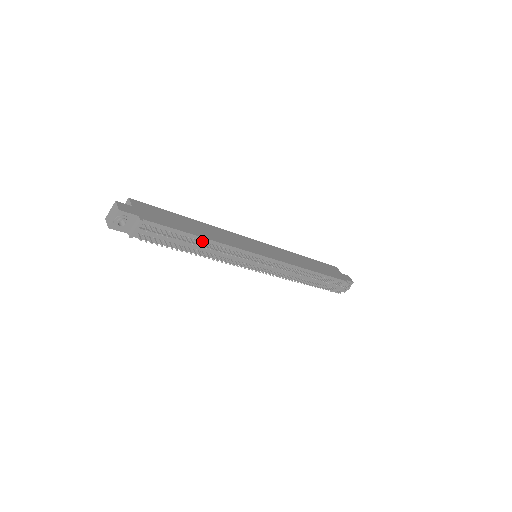
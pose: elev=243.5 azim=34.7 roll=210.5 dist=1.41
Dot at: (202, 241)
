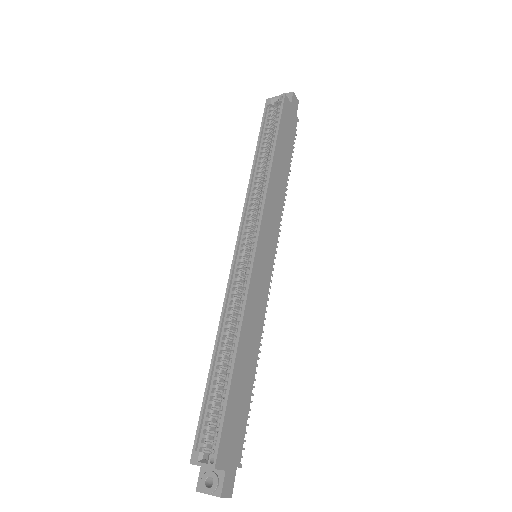
Dot at: occluded
